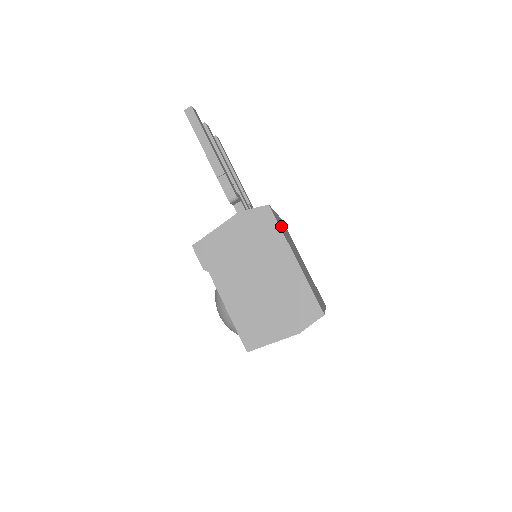
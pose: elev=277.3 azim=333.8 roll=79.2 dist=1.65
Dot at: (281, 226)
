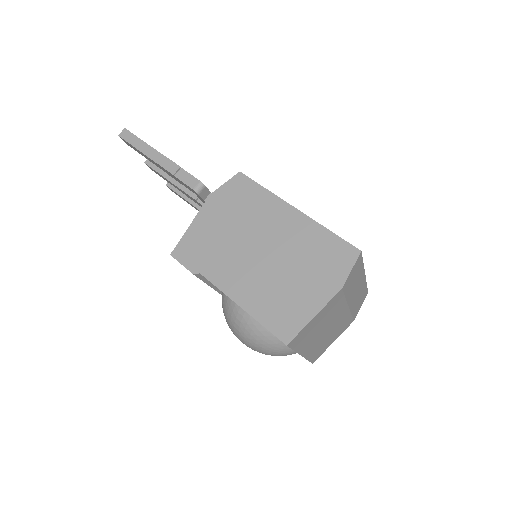
Dot at: occluded
